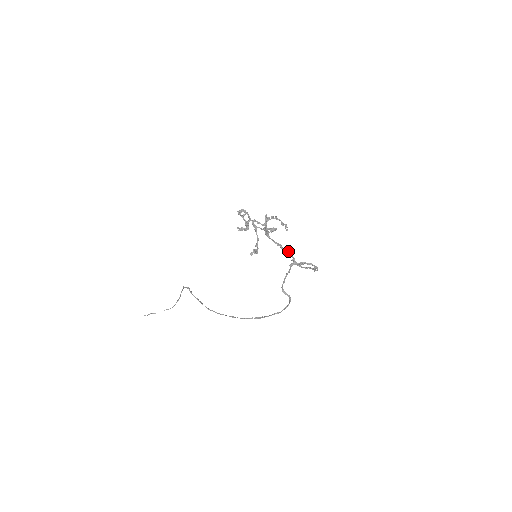
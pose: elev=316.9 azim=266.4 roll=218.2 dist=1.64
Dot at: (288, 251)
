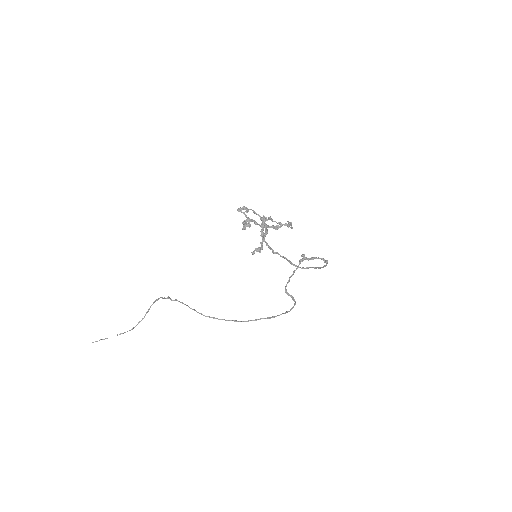
Dot at: (280, 255)
